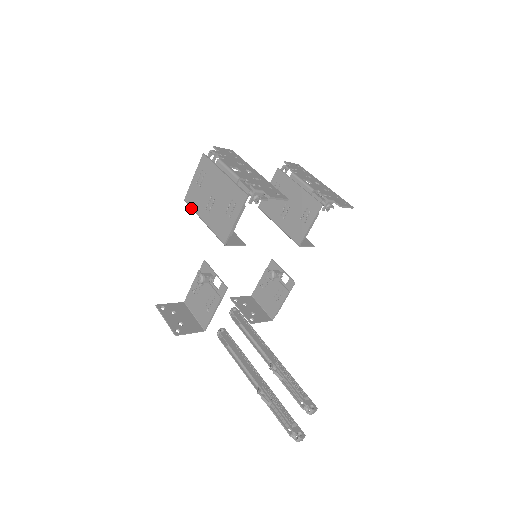
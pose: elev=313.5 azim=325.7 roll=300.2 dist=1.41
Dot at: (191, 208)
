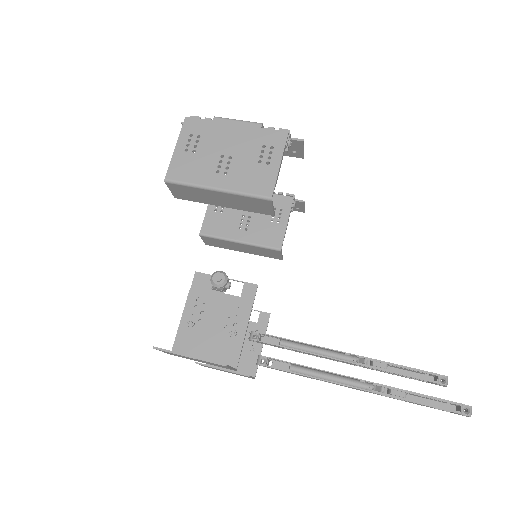
Dot at: (184, 183)
